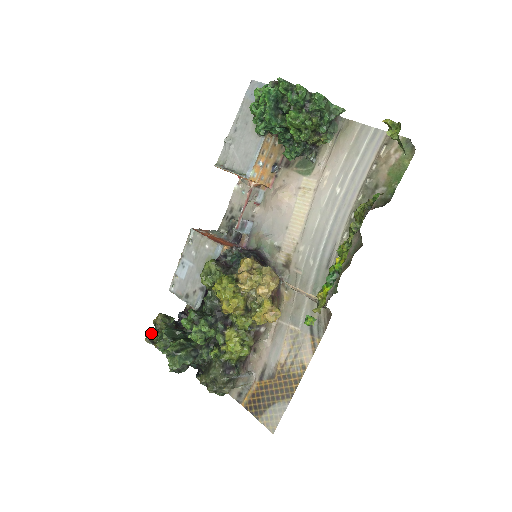
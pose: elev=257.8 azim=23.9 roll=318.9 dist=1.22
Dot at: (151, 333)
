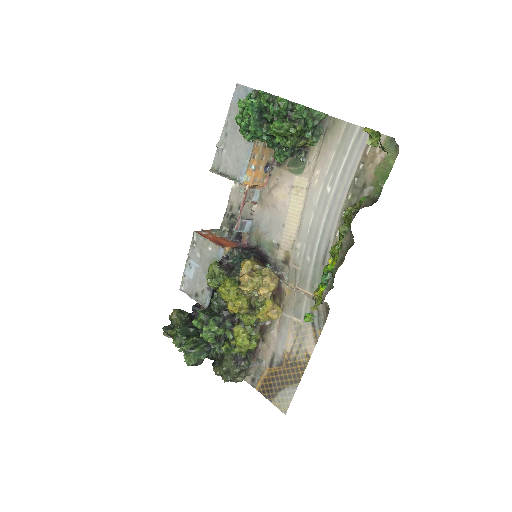
Dot at: (168, 328)
